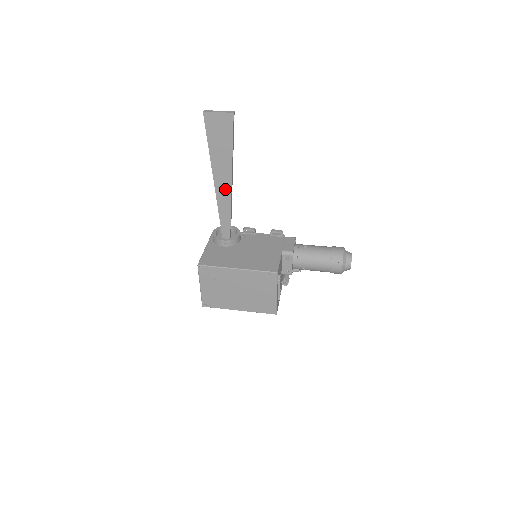
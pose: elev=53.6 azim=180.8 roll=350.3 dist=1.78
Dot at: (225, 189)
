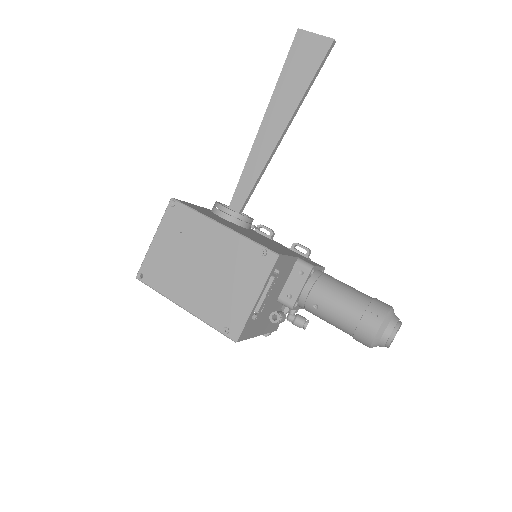
Dot at: (269, 141)
